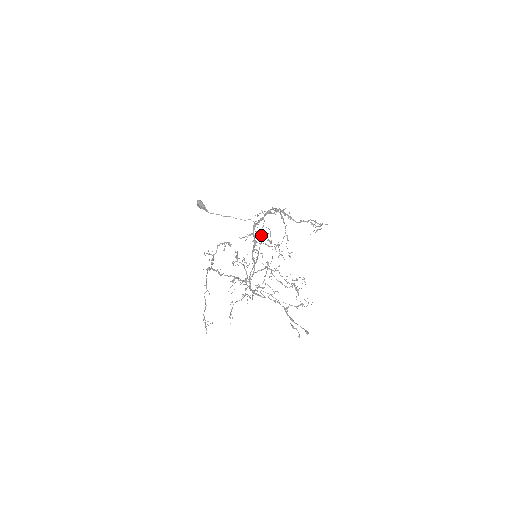
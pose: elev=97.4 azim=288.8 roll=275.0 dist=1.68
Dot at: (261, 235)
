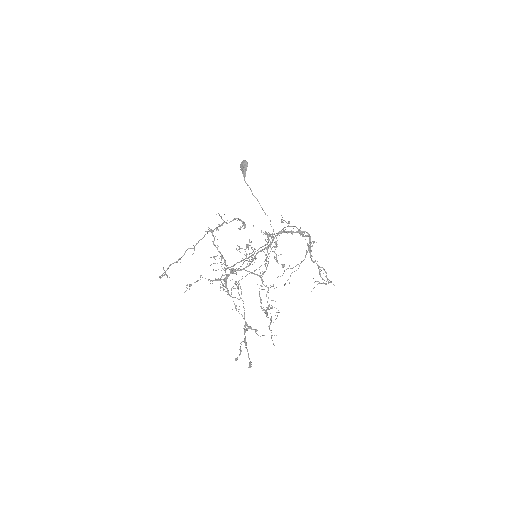
Dot at: (277, 244)
